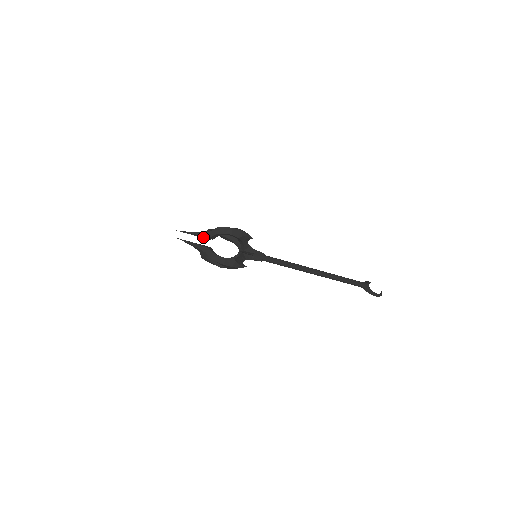
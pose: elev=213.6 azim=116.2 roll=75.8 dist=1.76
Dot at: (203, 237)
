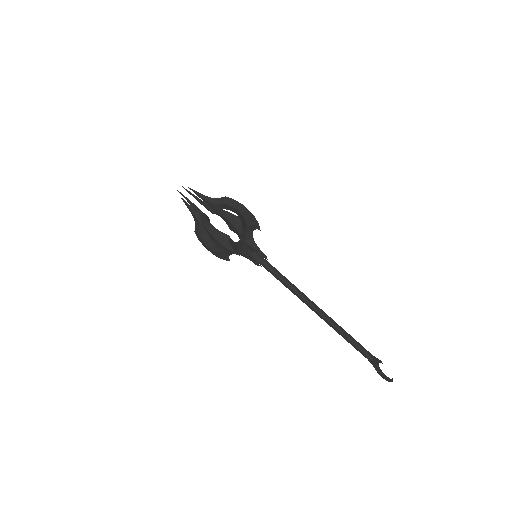
Dot at: (206, 207)
